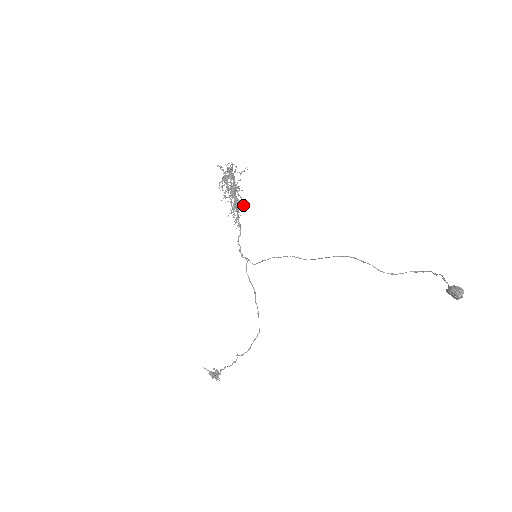
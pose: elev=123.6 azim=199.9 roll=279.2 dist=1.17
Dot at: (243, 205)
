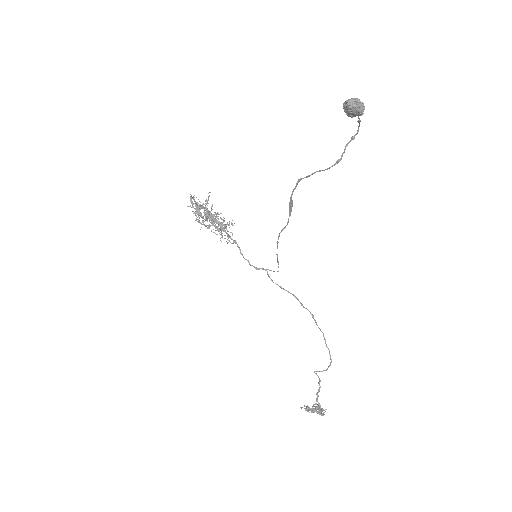
Dot at: (229, 224)
